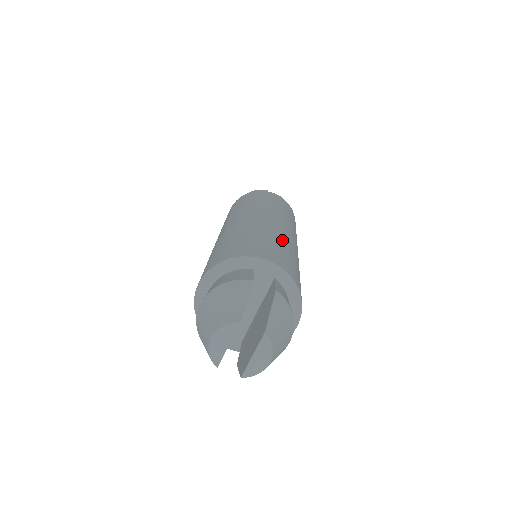
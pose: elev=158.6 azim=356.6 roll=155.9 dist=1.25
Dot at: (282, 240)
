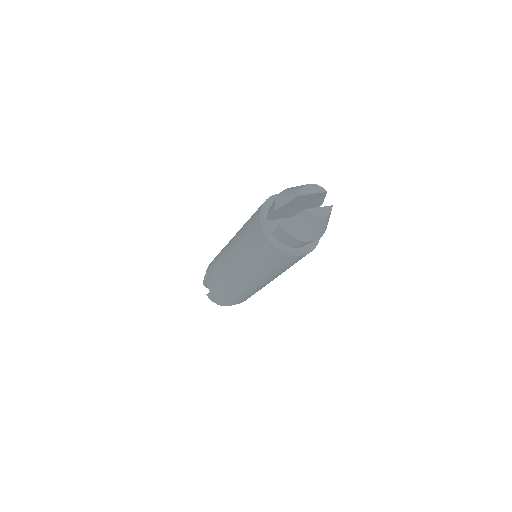
Dot at: occluded
